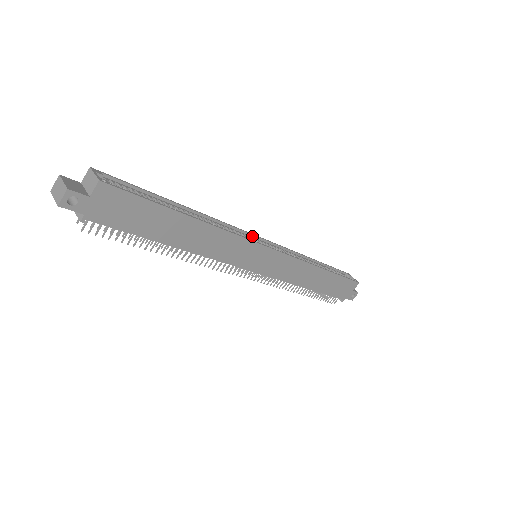
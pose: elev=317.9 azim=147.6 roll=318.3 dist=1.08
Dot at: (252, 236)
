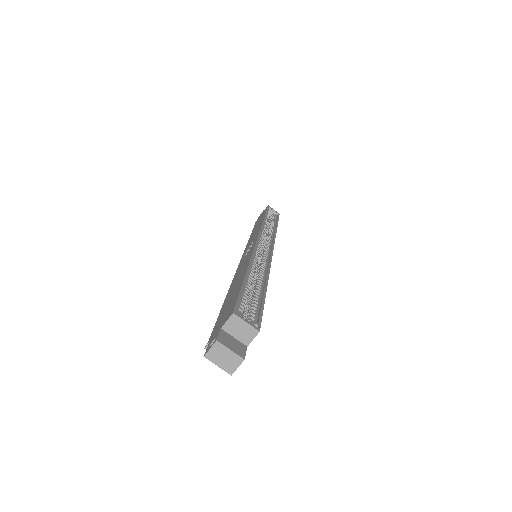
Dot at: (257, 243)
